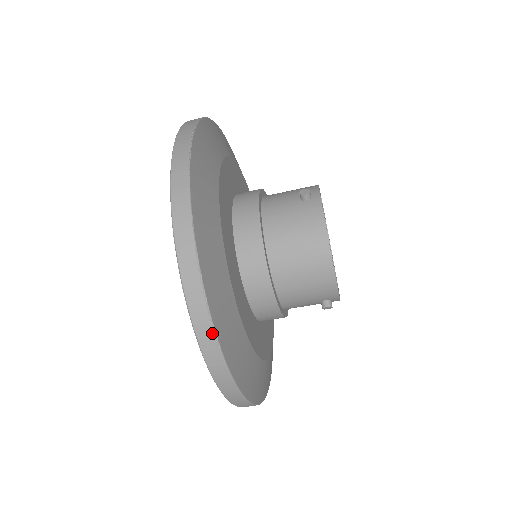
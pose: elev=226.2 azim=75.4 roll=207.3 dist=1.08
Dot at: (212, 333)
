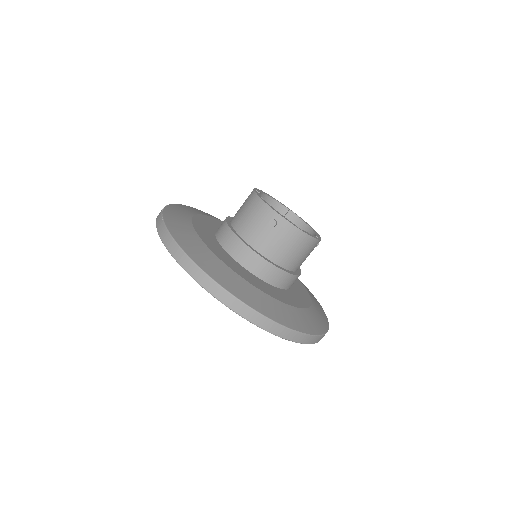
Dot at: (162, 221)
